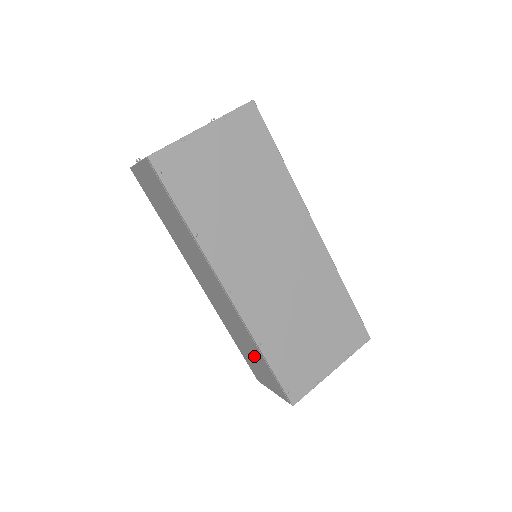
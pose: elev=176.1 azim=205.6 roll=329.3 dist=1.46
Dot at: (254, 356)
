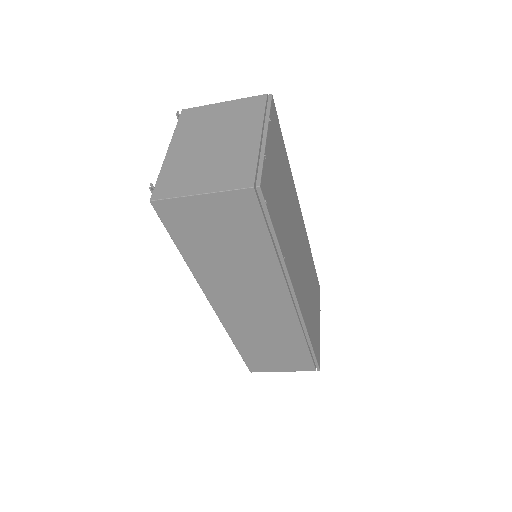
Dot at: (281, 349)
